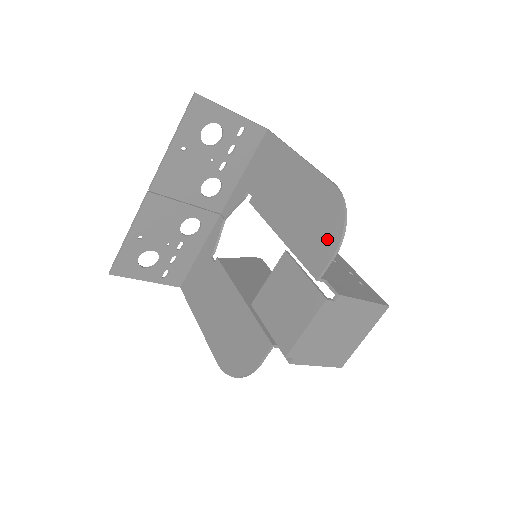
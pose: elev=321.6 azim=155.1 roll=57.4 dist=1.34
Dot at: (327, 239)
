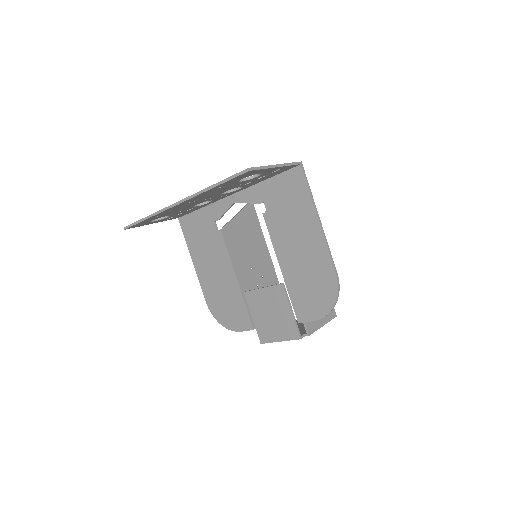
Dot at: (316, 307)
